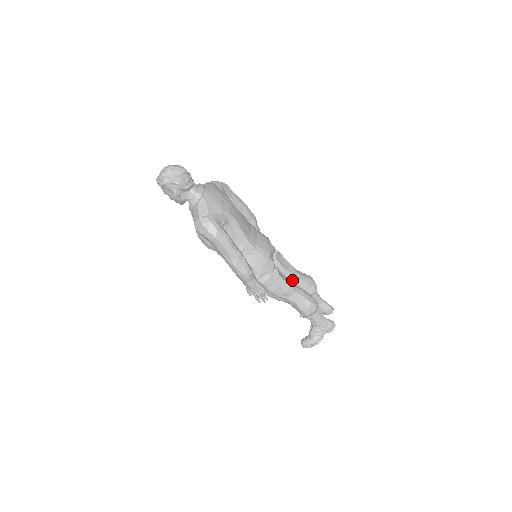
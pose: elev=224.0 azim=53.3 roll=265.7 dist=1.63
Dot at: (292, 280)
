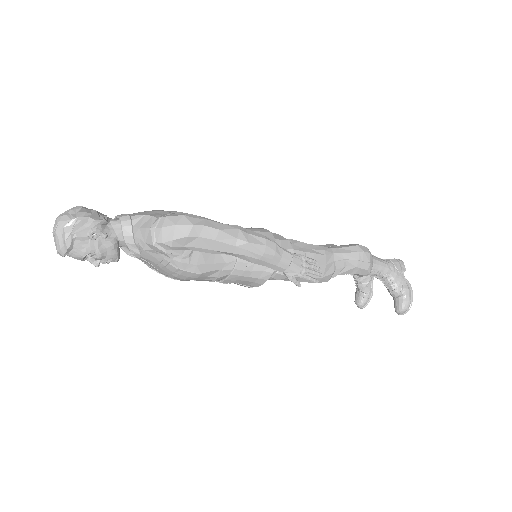
Dot at: occluded
